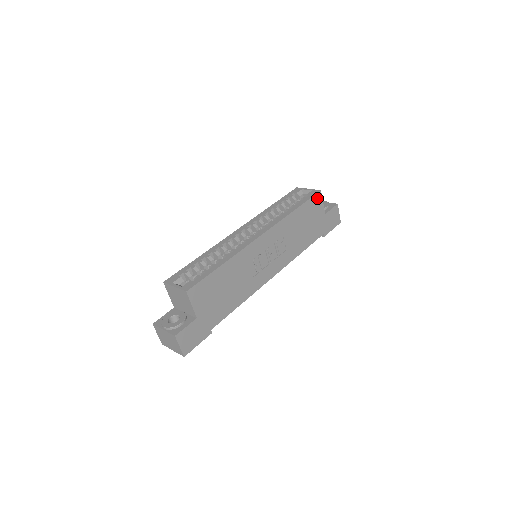
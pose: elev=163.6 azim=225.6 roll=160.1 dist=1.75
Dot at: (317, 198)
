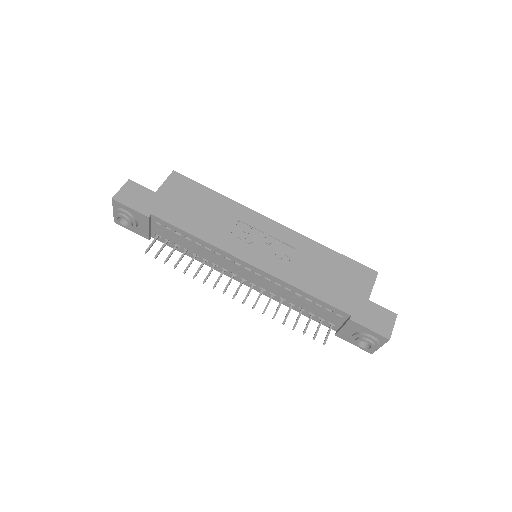
Dot at: (368, 273)
